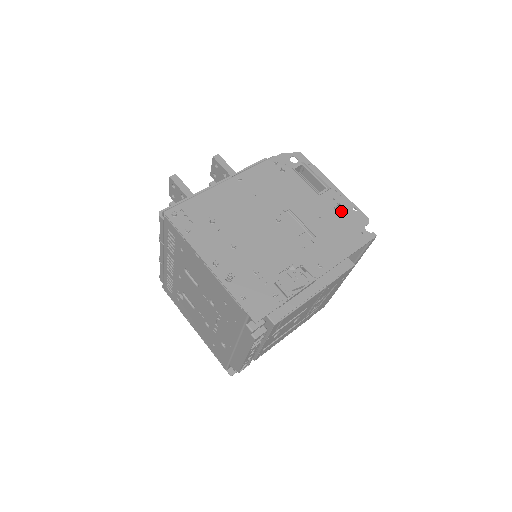
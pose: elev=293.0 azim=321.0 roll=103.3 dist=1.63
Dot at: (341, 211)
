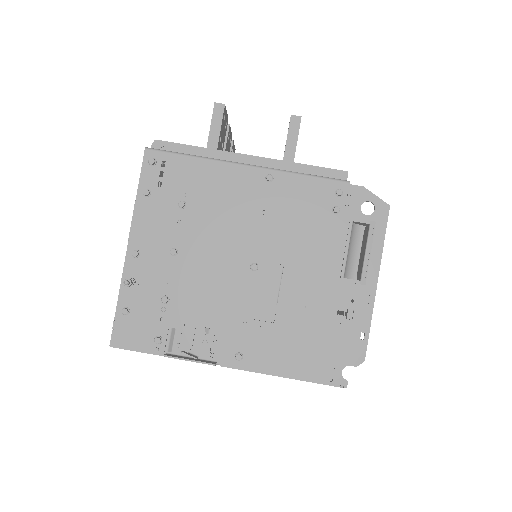
Dot at: (342, 322)
